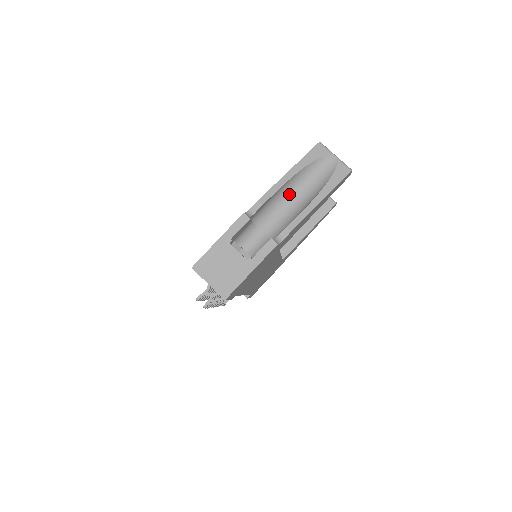
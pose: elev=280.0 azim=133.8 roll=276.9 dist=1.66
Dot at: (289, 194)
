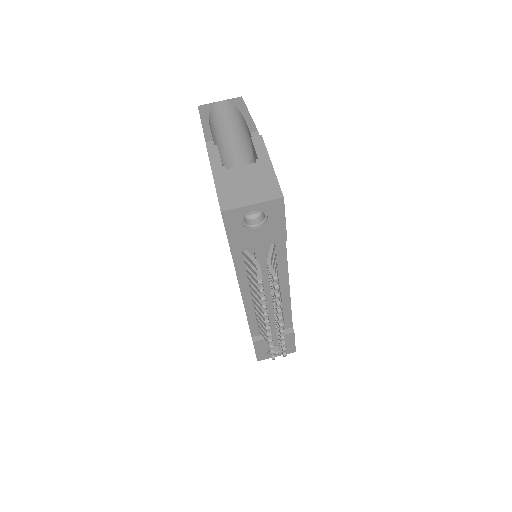
Dot at: (221, 138)
